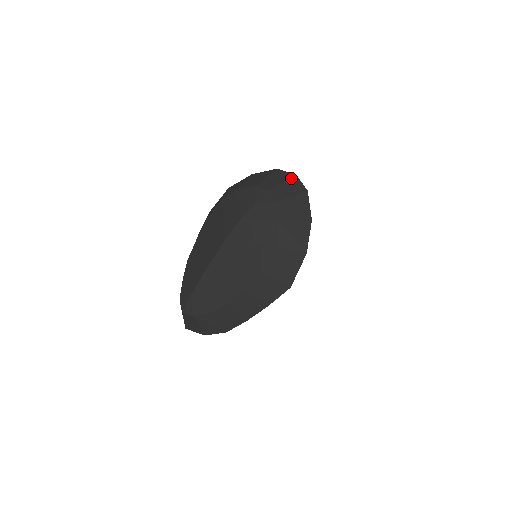
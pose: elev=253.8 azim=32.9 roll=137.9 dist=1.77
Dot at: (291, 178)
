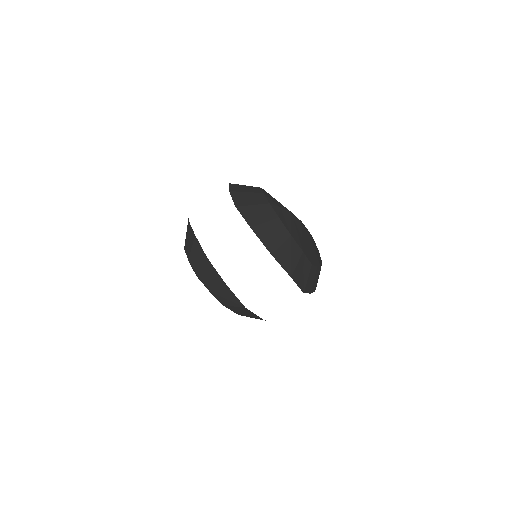
Dot at: (194, 241)
